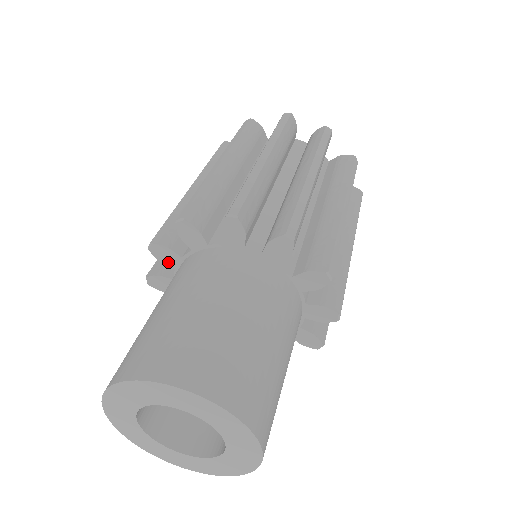
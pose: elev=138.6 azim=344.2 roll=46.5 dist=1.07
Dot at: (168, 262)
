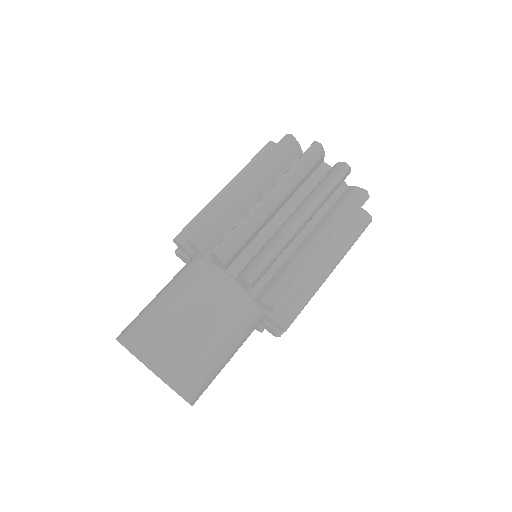
Dot at: (214, 261)
